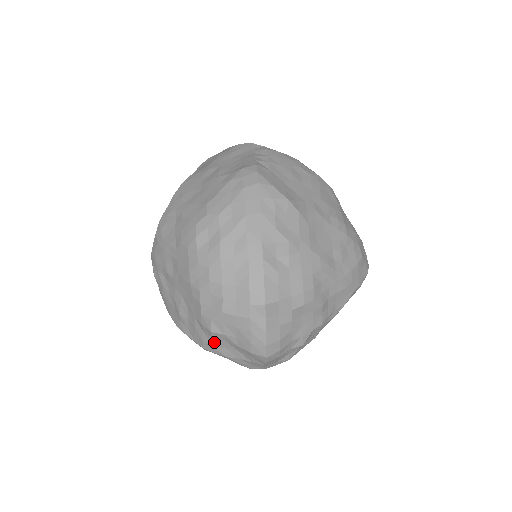
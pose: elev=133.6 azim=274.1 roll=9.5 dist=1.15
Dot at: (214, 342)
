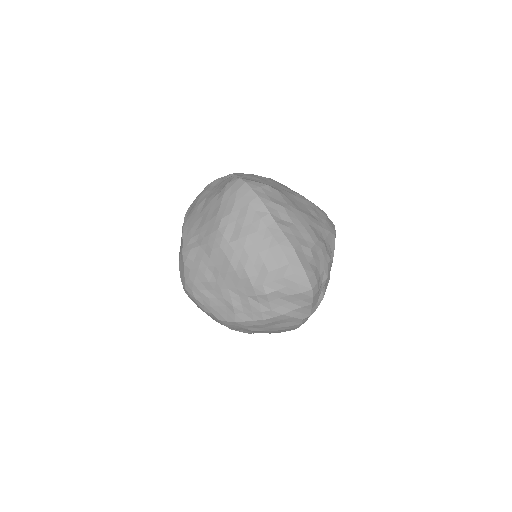
Dot at: (271, 305)
